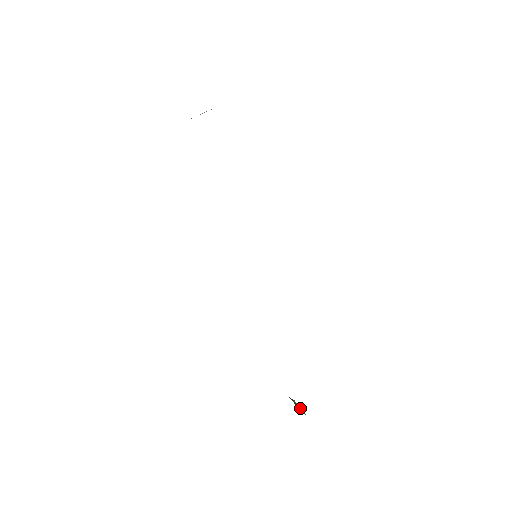
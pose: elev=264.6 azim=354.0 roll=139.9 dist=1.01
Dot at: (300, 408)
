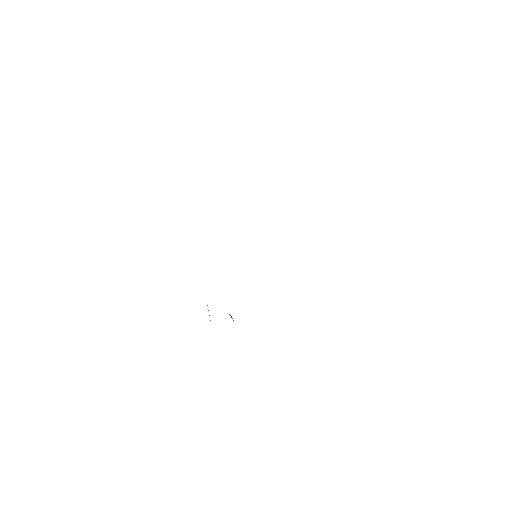
Dot at: occluded
